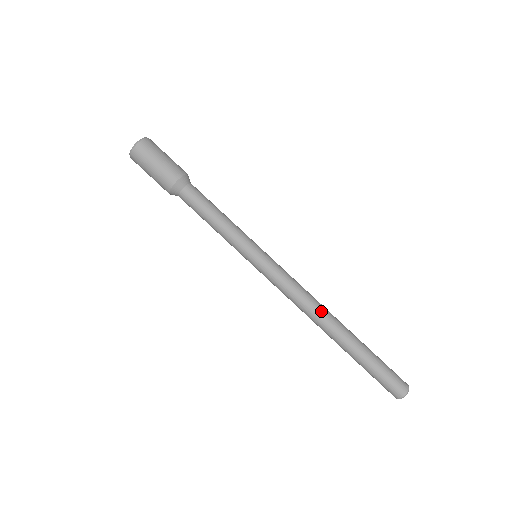
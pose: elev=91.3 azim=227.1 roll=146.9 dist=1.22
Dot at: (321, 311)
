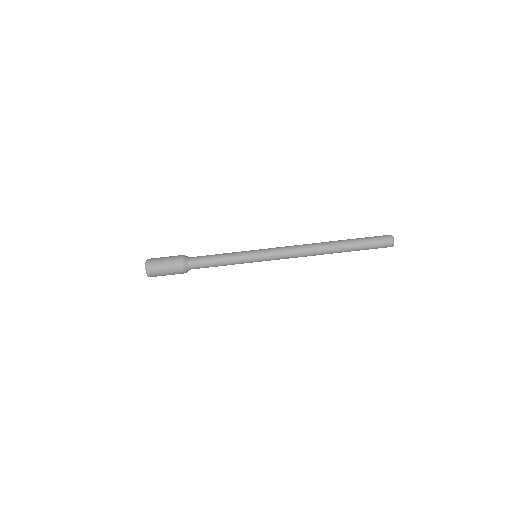
Dot at: (312, 244)
